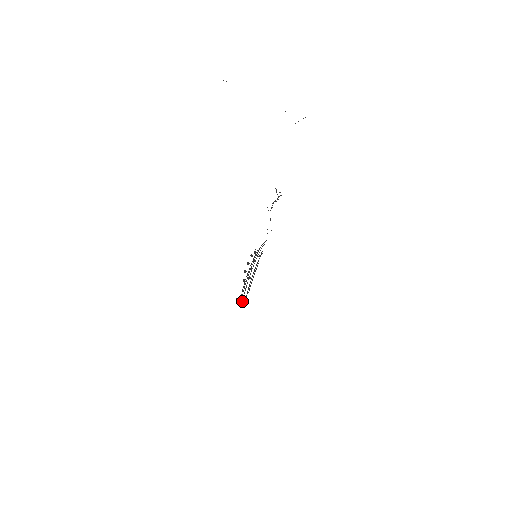
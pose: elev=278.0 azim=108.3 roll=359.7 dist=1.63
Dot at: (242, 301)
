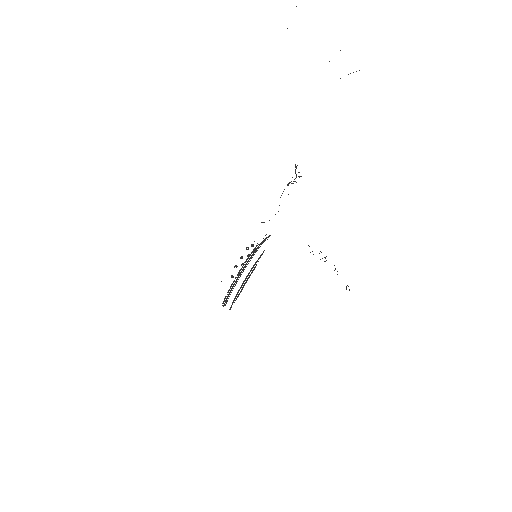
Dot at: (226, 302)
